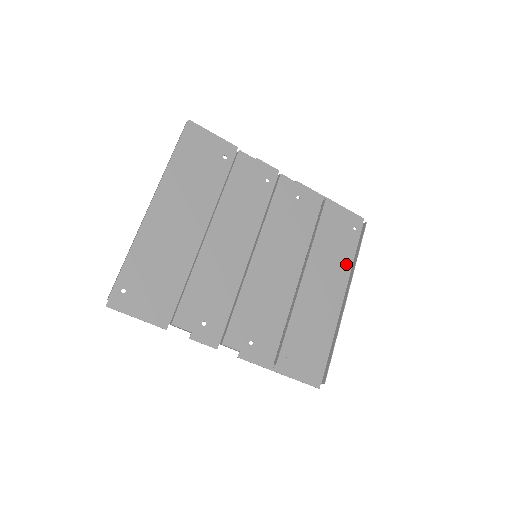
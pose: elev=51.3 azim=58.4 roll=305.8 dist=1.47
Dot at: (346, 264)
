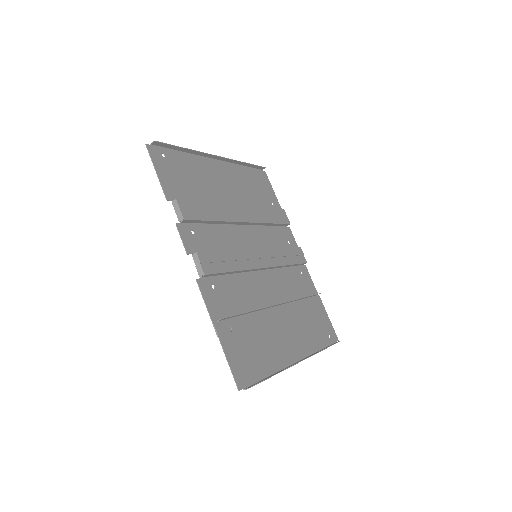
Dot at: (312, 345)
